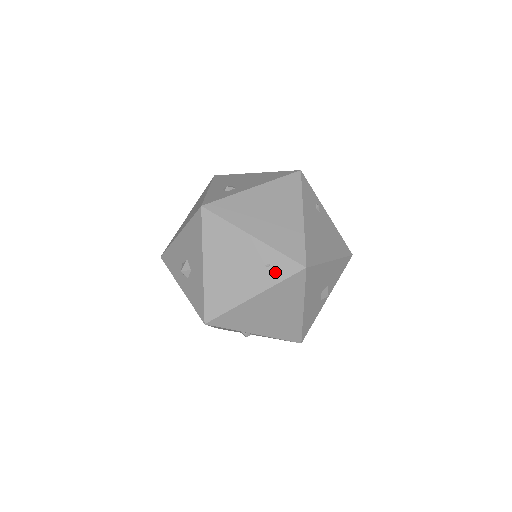
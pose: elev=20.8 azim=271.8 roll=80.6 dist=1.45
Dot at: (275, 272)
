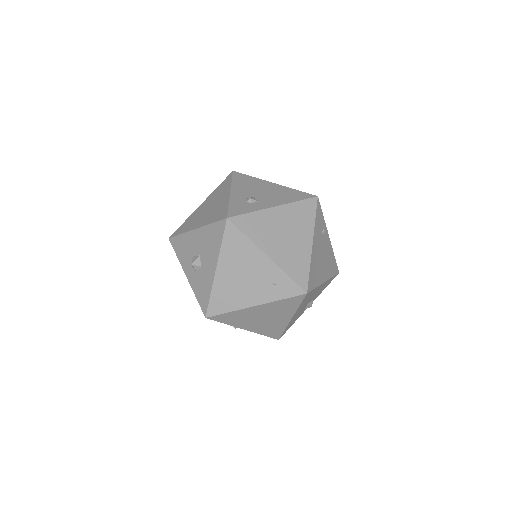
Dot at: (279, 290)
